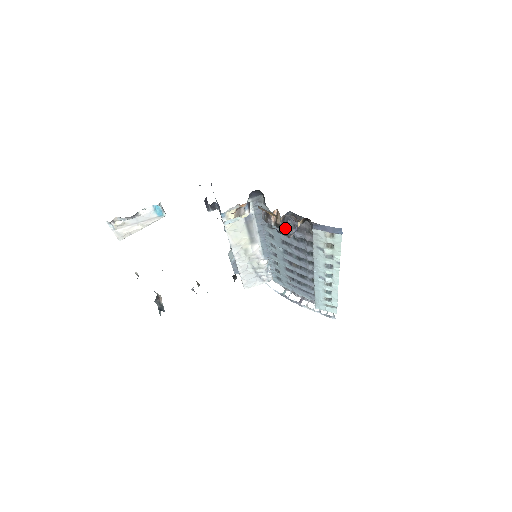
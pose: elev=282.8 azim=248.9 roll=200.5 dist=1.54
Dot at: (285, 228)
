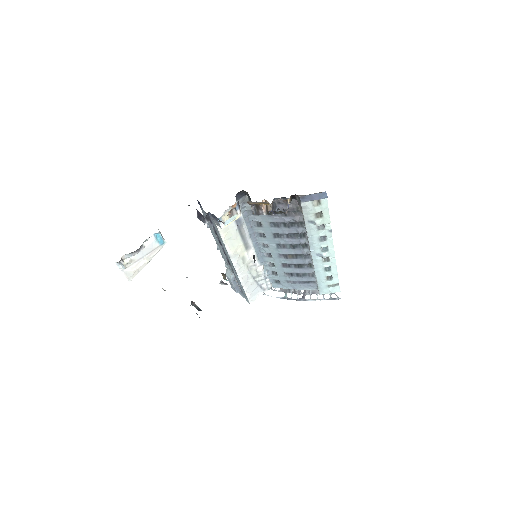
Dot at: (274, 219)
